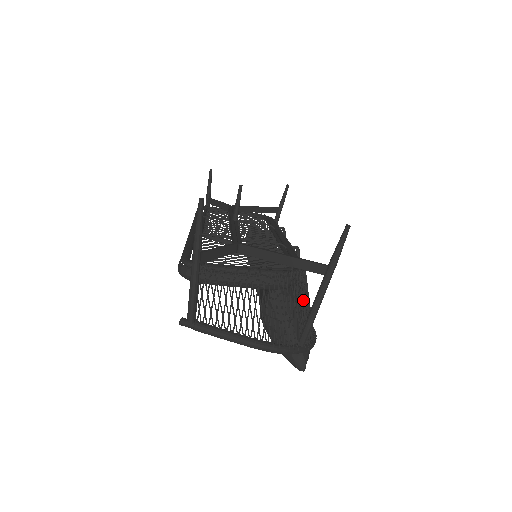
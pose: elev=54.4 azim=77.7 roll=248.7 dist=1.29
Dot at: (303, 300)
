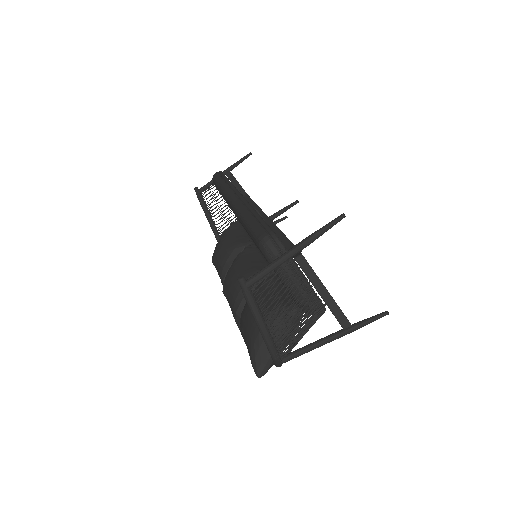
Dot at: occluded
